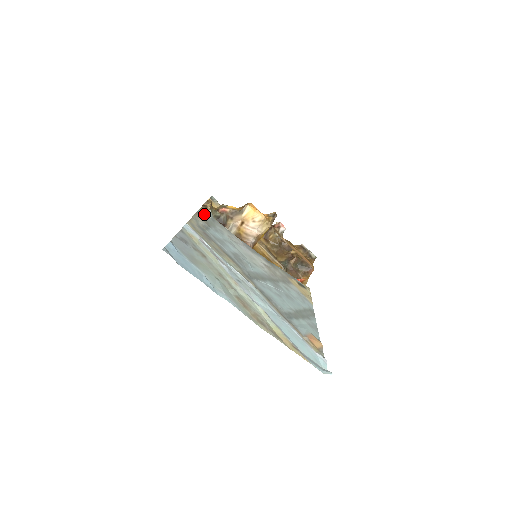
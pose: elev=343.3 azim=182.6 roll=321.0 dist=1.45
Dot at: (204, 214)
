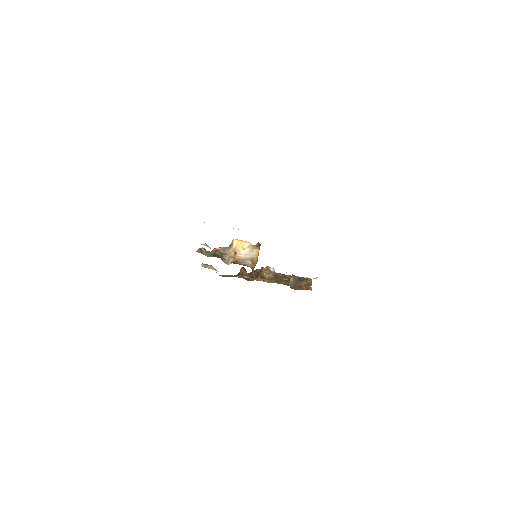
Dot at: (201, 244)
